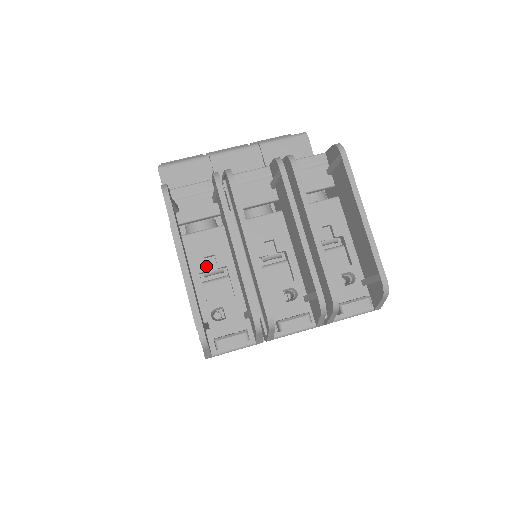
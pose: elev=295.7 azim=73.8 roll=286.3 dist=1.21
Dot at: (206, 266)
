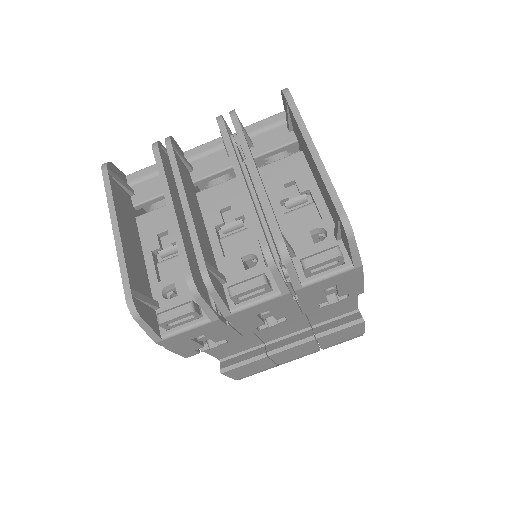
Dot at: (158, 243)
